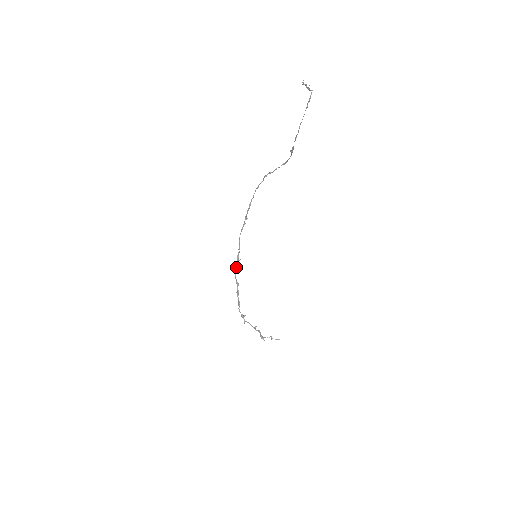
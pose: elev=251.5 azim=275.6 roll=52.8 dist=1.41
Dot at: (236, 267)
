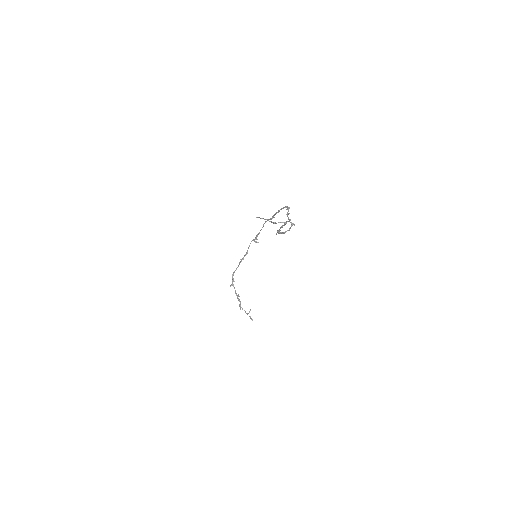
Dot at: (254, 240)
